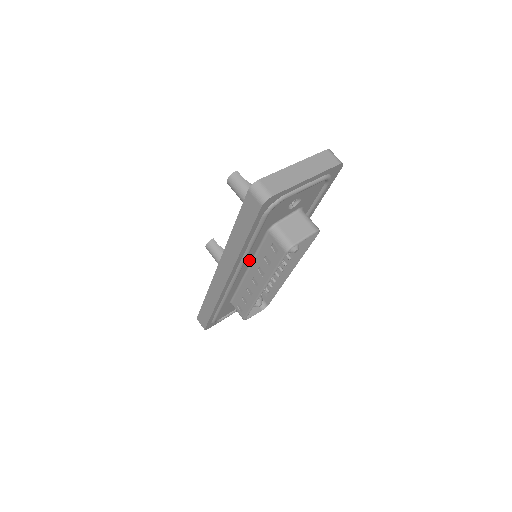
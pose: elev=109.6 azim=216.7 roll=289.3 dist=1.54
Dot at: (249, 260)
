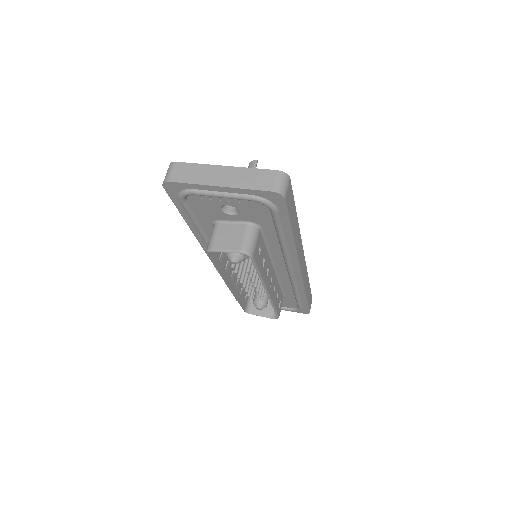
Dot at: occluded
